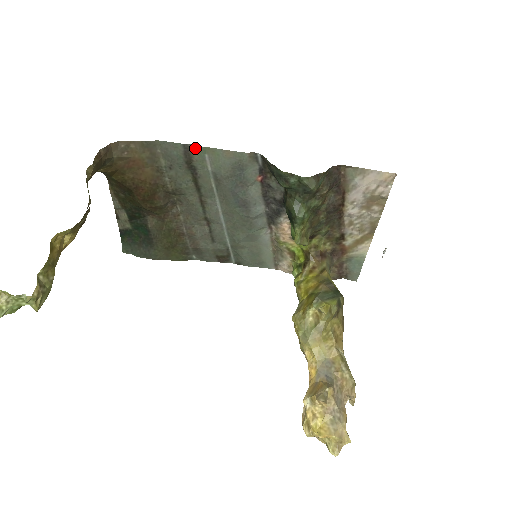
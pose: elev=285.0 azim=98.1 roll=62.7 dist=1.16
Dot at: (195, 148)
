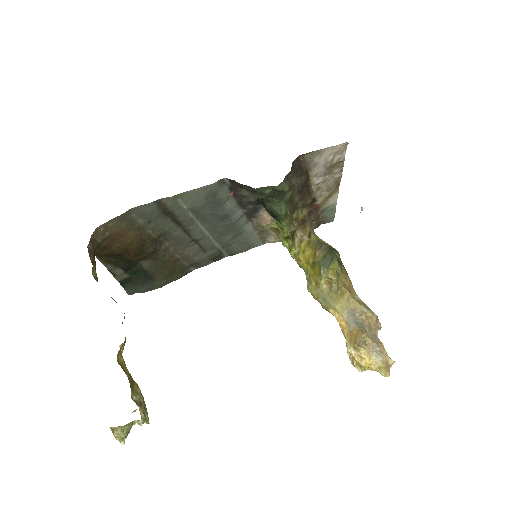
Dot at: (166, 199)
